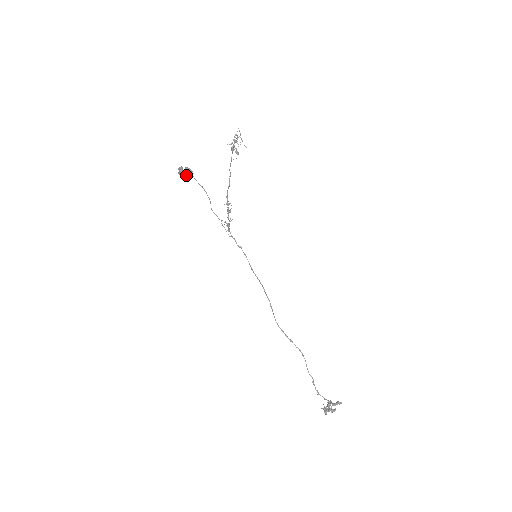
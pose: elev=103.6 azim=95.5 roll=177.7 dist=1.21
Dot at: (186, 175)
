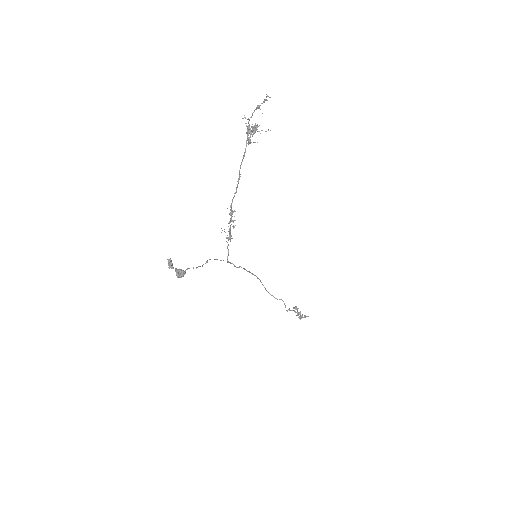
Dot at: (177, 276)
